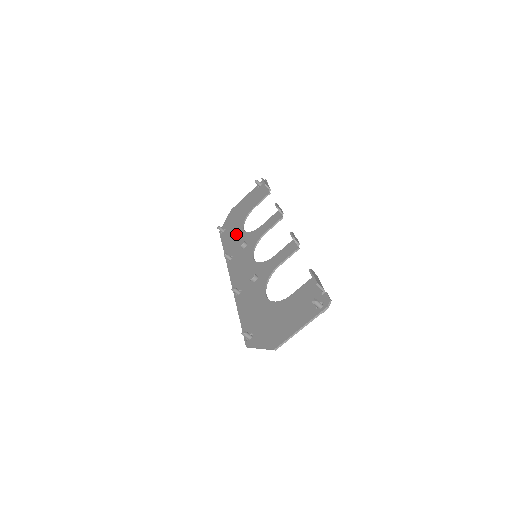
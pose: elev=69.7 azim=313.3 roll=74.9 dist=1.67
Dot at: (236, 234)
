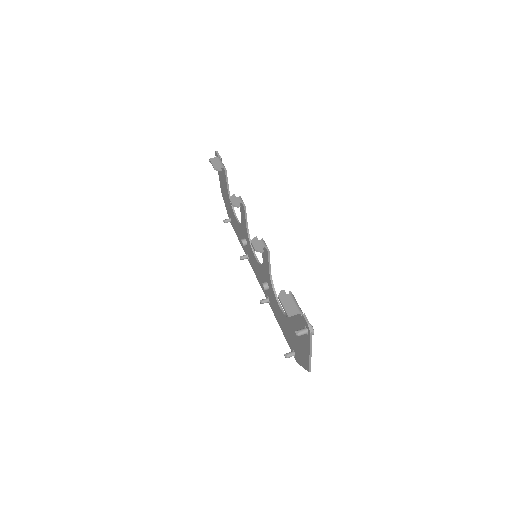
Dot at: (236, 226)
